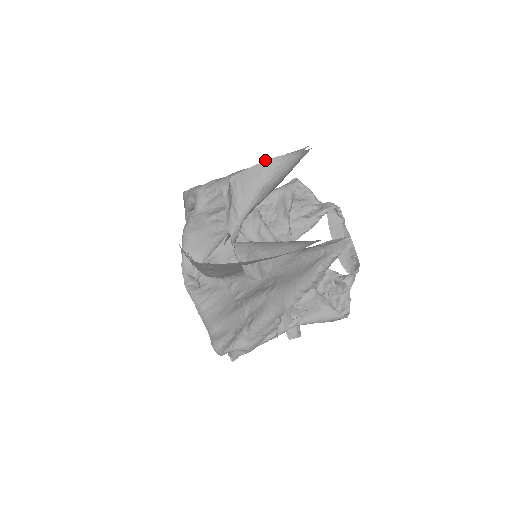
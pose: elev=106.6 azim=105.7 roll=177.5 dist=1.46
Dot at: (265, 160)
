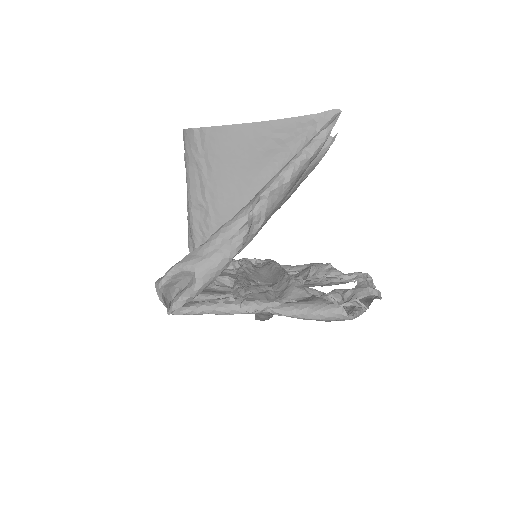
Dot at: occluded
